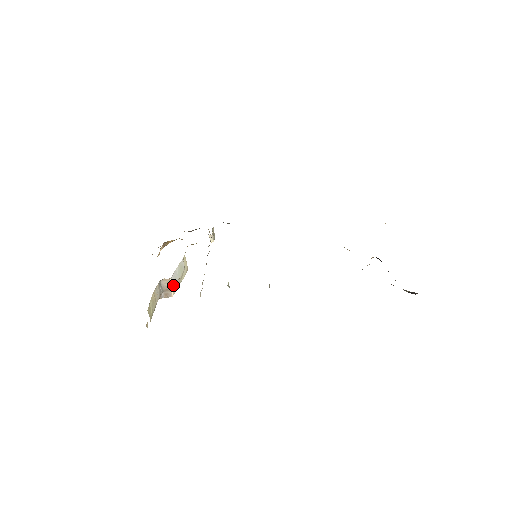
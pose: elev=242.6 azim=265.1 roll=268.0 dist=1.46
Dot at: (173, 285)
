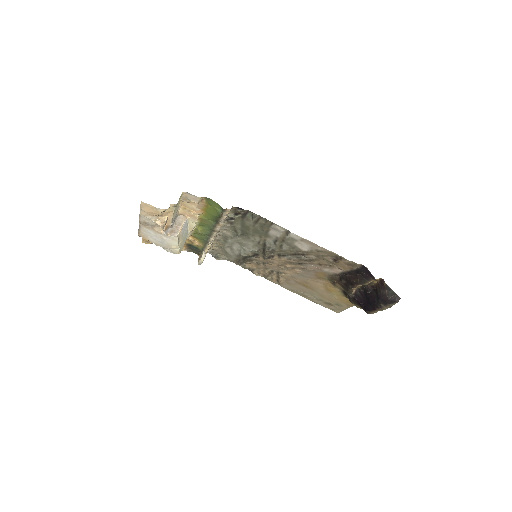
Dot at: (183, 228)
